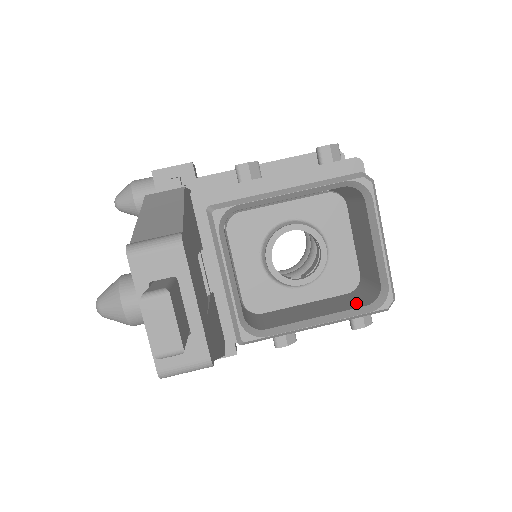
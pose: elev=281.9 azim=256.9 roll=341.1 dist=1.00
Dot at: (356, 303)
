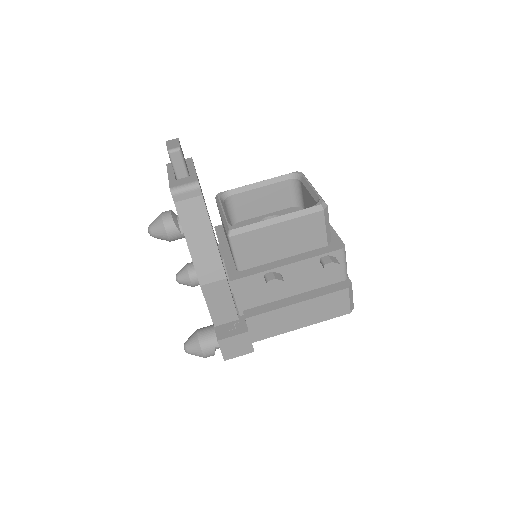
Dot at: occluded
